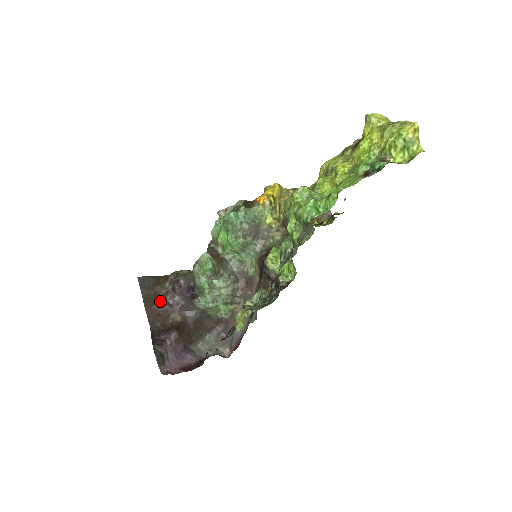
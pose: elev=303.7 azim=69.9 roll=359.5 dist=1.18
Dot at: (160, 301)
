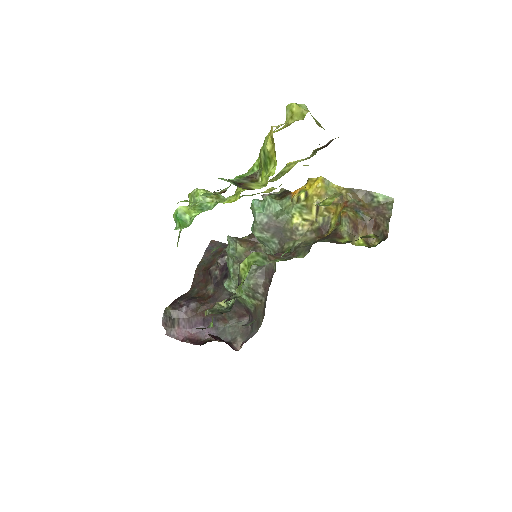
Dot at: (207, 269)
